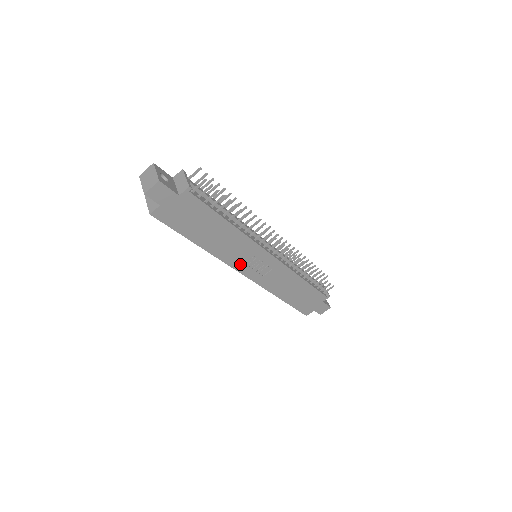
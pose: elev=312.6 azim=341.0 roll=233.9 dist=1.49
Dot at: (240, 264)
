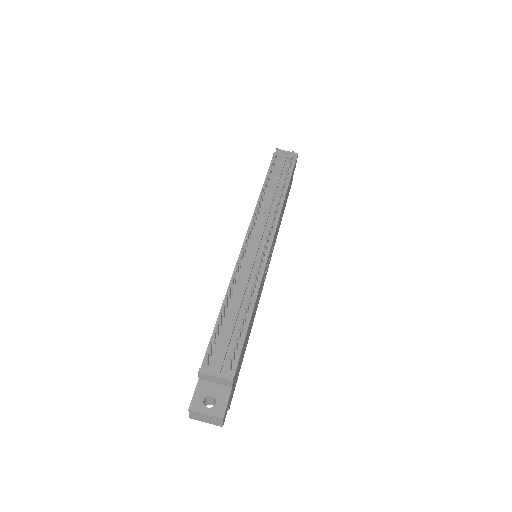
Dot at: (263, 283)
